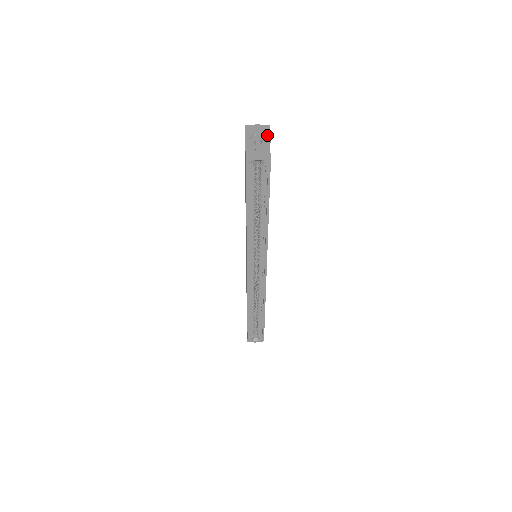
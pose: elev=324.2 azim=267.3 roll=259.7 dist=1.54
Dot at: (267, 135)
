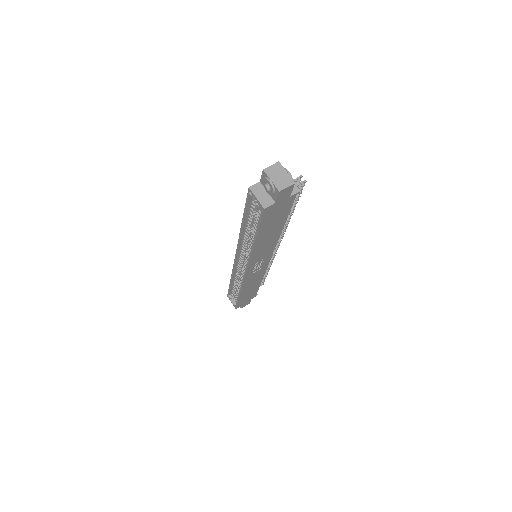
Dot at: (277, 189)
